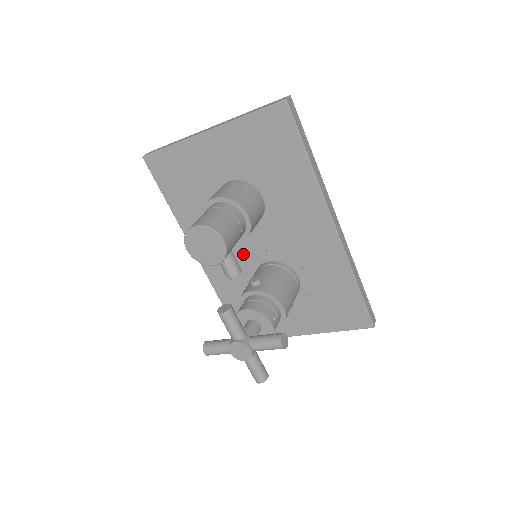
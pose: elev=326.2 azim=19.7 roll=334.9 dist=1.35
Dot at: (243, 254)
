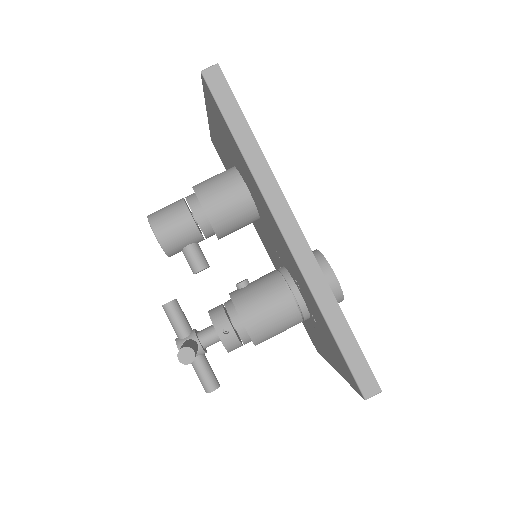
Dot at: (273, 251)
